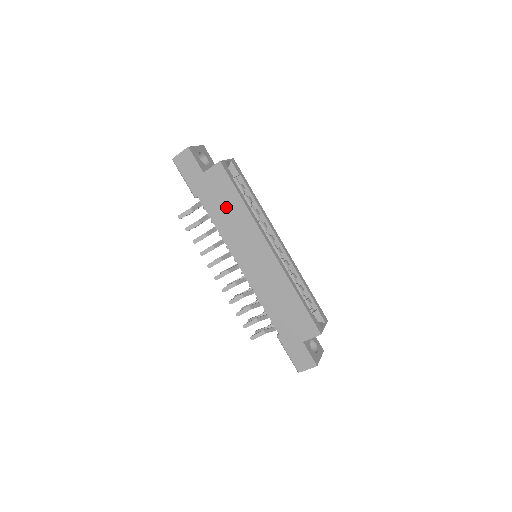
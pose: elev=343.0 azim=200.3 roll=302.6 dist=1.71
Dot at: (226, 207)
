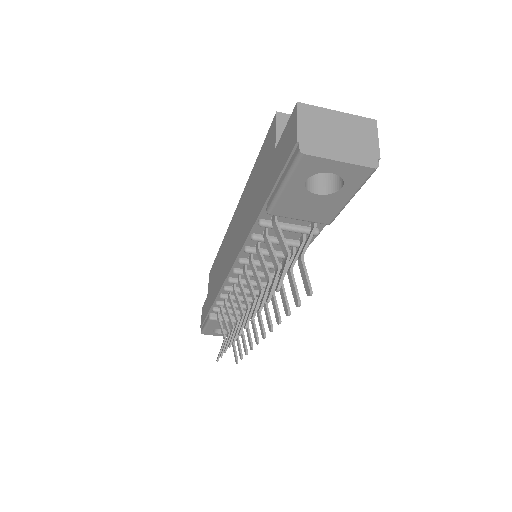
Dot at: (216, 276)
